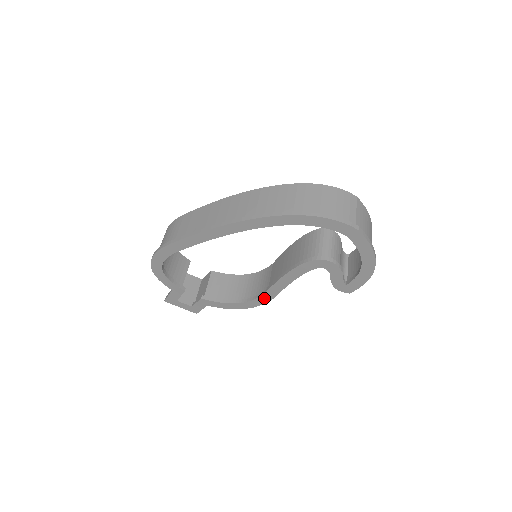
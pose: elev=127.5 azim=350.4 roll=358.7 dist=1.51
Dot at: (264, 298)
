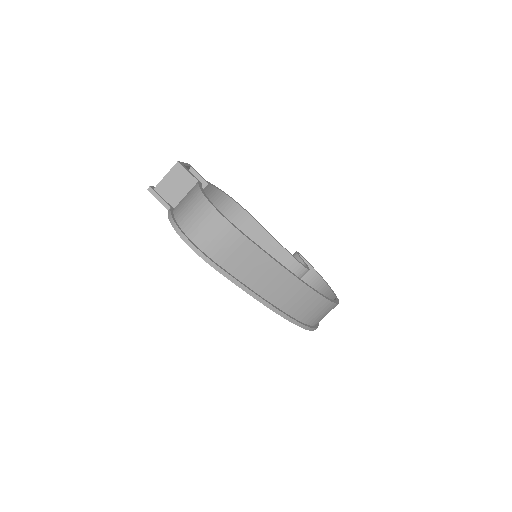
Dot at: occluded
